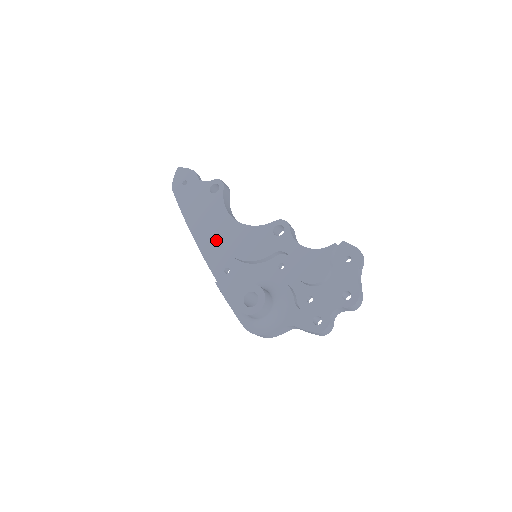
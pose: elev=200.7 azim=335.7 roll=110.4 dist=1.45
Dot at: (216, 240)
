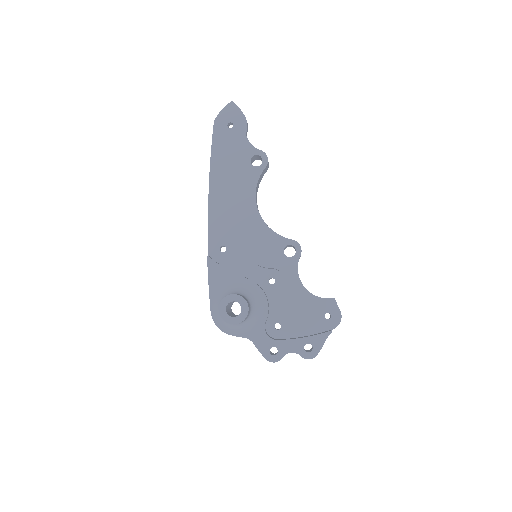
Dot at: (229, 212)
